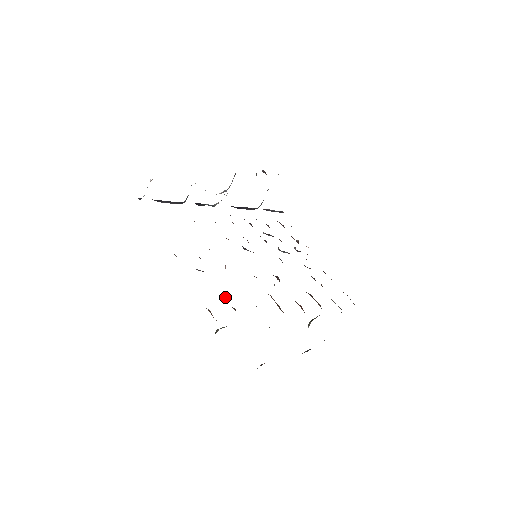
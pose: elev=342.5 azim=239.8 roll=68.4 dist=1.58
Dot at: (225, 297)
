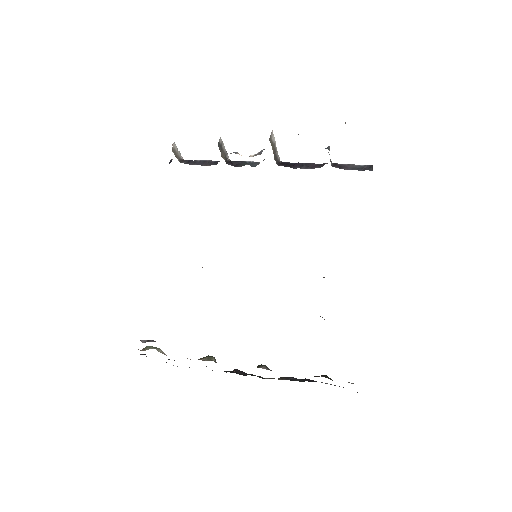
Dot at: occluded
